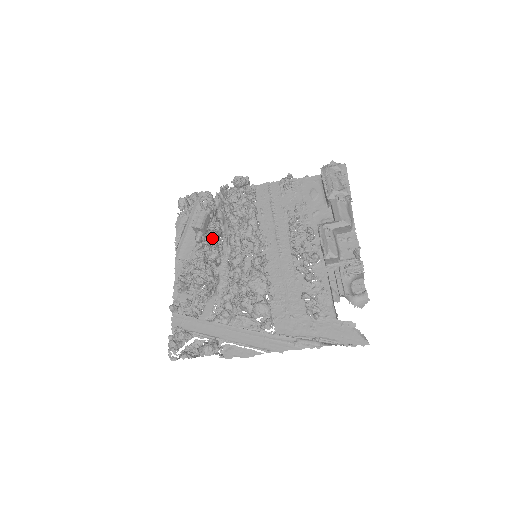
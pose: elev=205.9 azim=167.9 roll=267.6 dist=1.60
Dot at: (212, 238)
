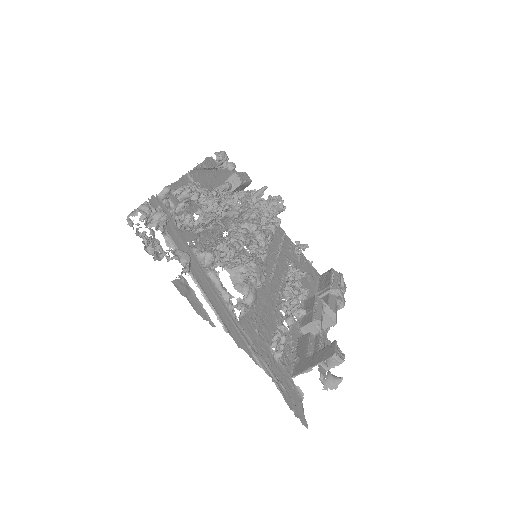
Dot at: occluded
